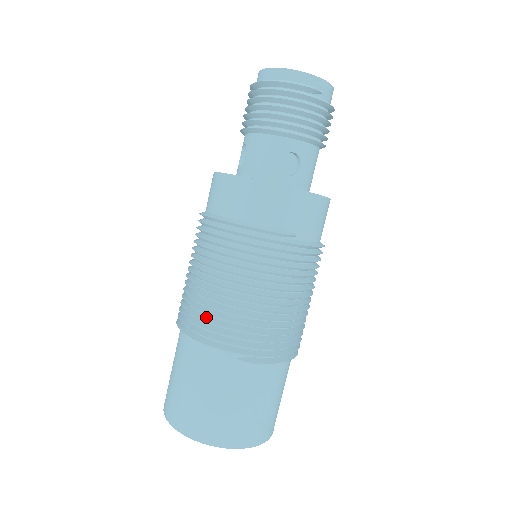
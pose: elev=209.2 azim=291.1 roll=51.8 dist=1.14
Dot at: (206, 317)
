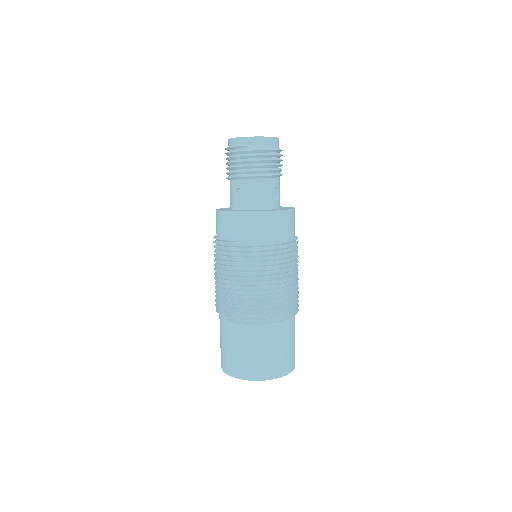
Dot at: (217, 295)
